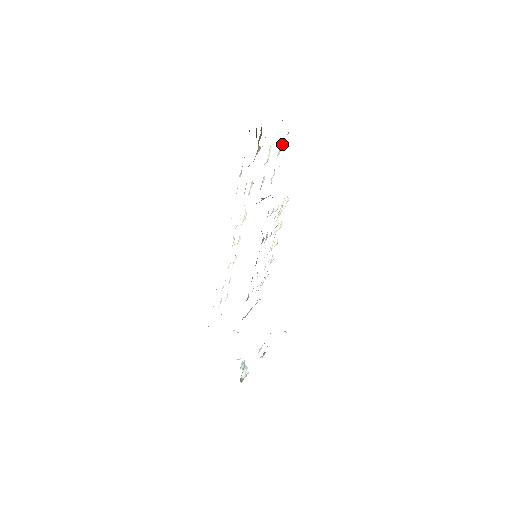
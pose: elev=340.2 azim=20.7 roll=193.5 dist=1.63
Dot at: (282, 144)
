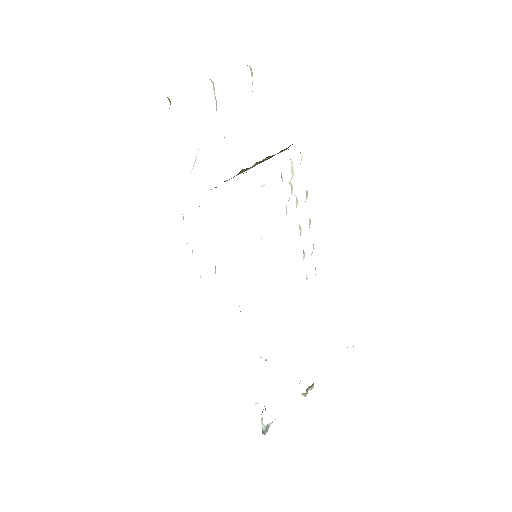
Dot at: (251, 73)
